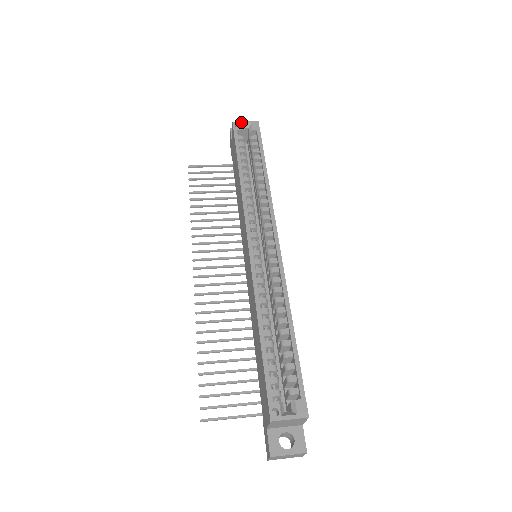
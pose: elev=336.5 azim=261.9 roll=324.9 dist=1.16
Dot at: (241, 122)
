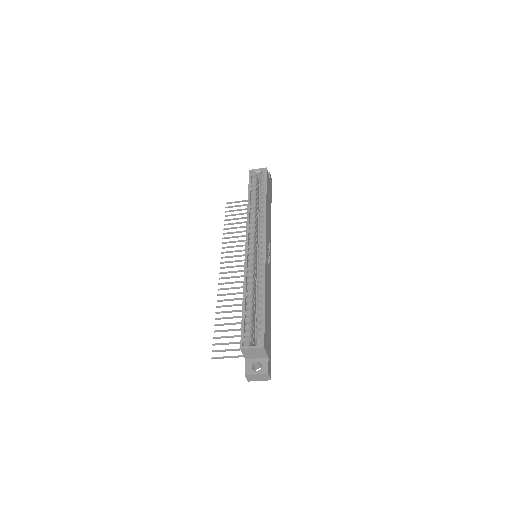
Dot at: (255, 169)
